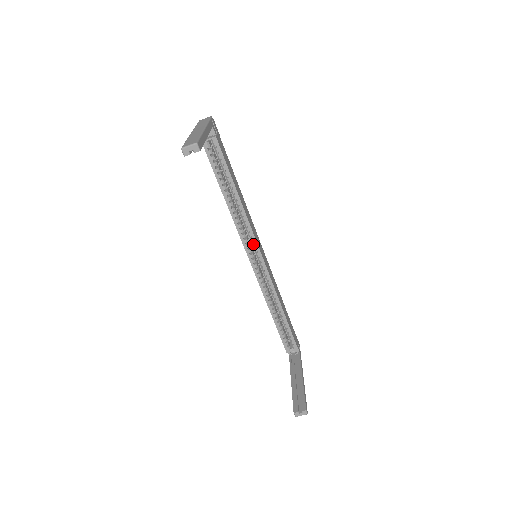
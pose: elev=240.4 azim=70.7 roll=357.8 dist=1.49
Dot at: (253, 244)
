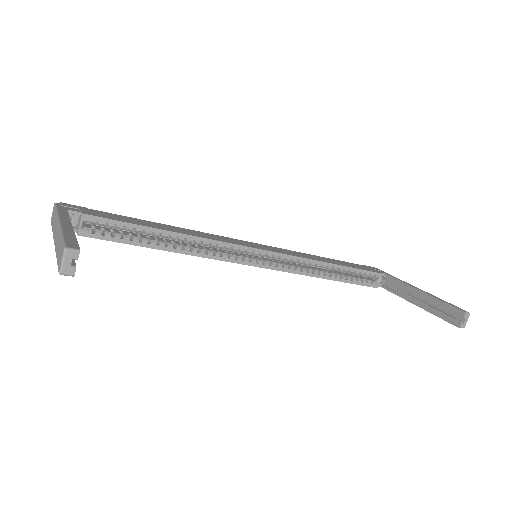
Dot at: (241, 251)
